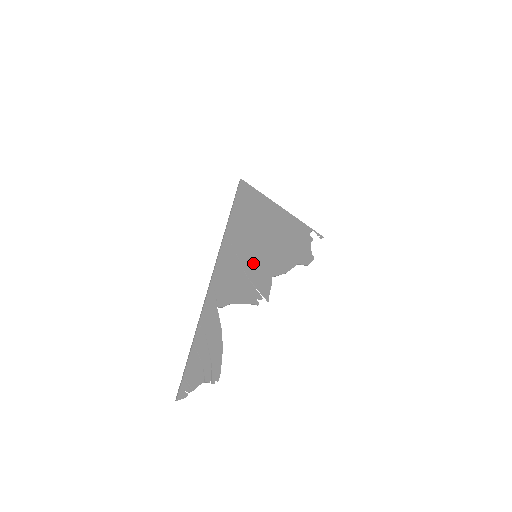
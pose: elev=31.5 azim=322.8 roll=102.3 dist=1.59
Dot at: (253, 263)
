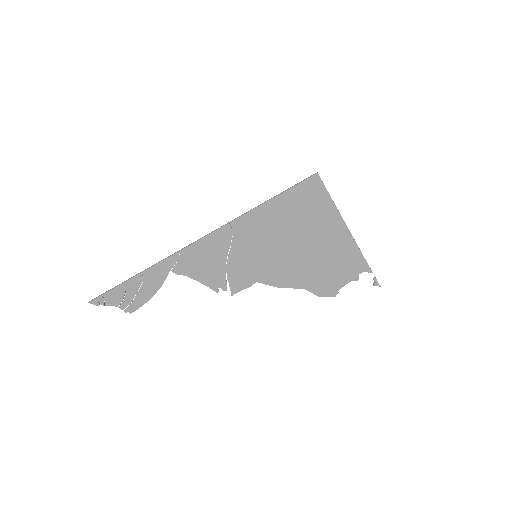
Dot at: (245, 260)
